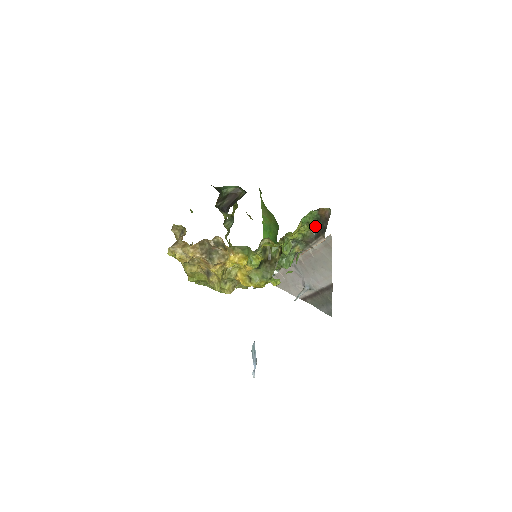
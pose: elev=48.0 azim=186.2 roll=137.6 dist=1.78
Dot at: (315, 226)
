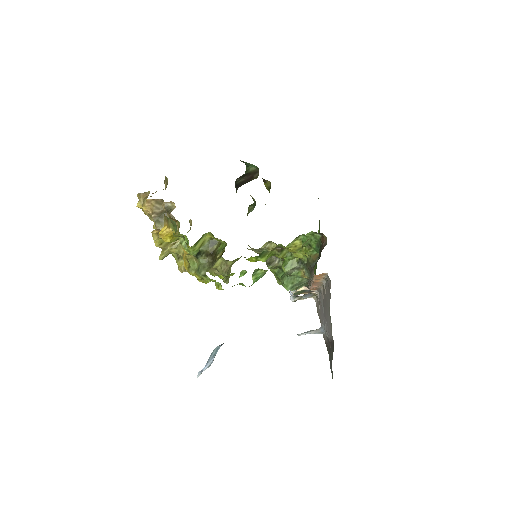
Dot at: occluded
